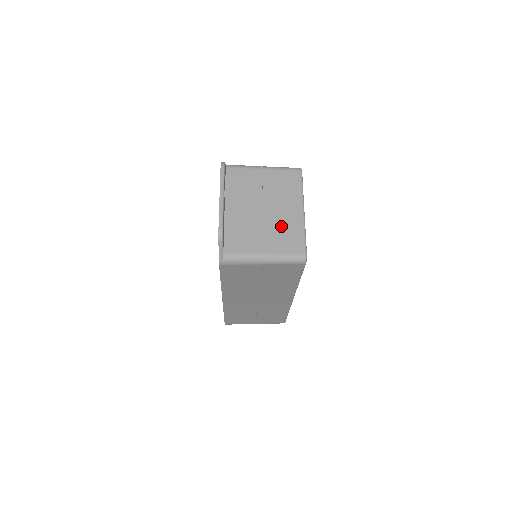
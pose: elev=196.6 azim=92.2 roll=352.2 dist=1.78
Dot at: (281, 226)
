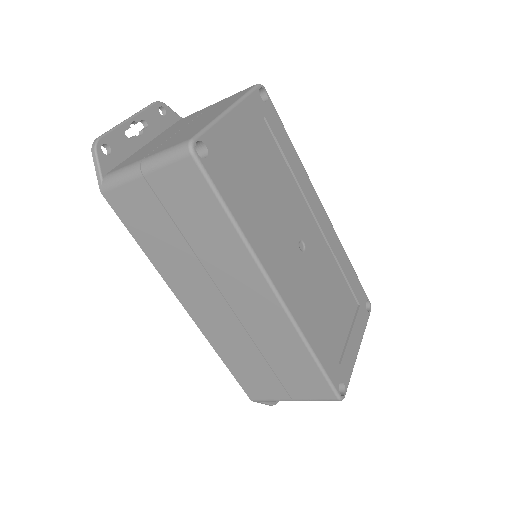
Dot at: (188, 130)
